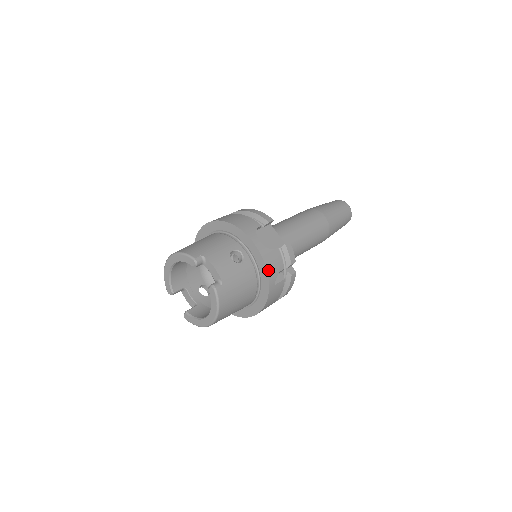
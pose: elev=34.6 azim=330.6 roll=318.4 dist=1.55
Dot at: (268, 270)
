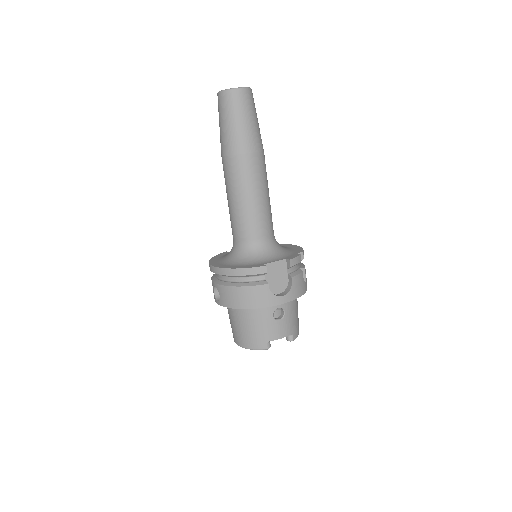
Dot at: (302, 294)
